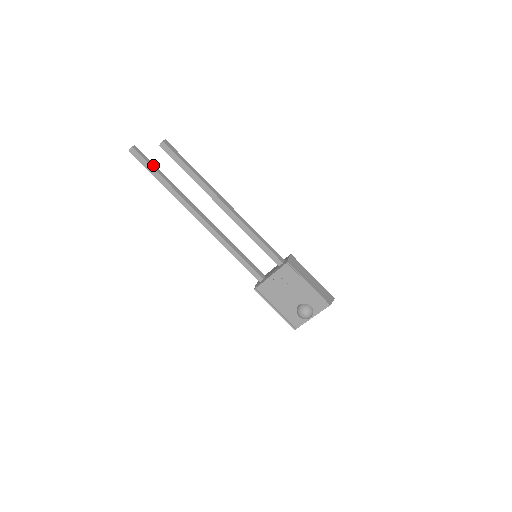
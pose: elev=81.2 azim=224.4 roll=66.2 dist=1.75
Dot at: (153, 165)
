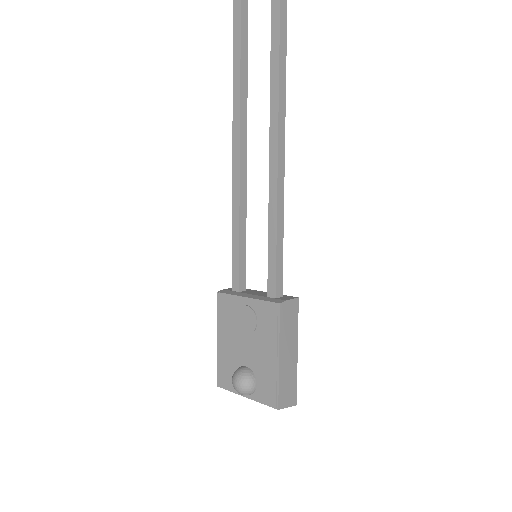
Dot at: (245, 22)
